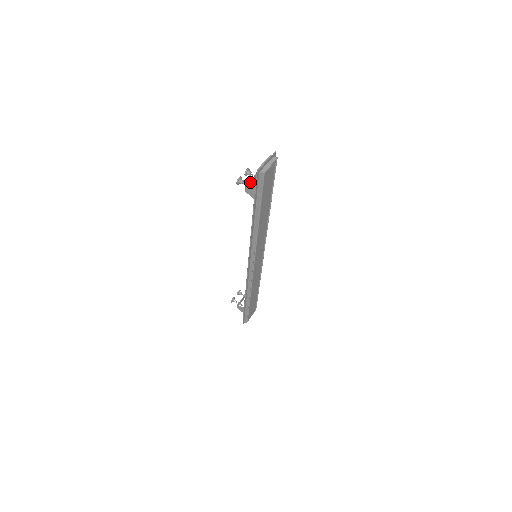
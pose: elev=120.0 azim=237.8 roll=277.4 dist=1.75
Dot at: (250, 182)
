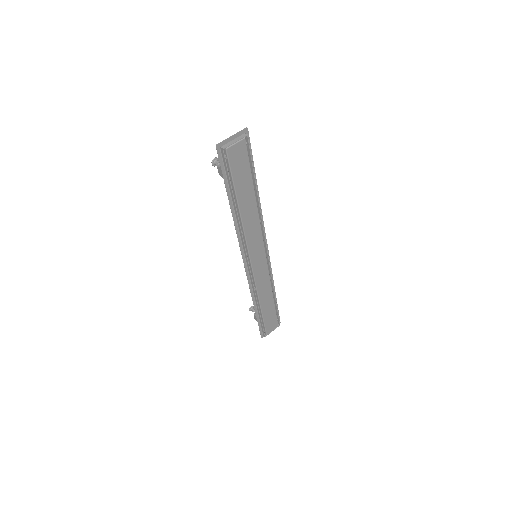
Dot at: occluded
